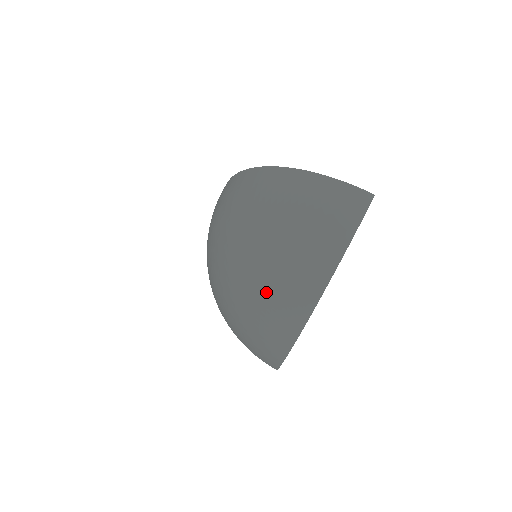
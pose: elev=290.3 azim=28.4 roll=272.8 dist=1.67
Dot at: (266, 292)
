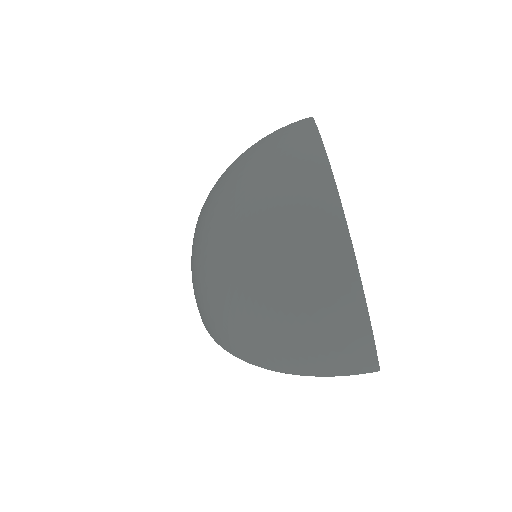
Dot at: (224, 311)
